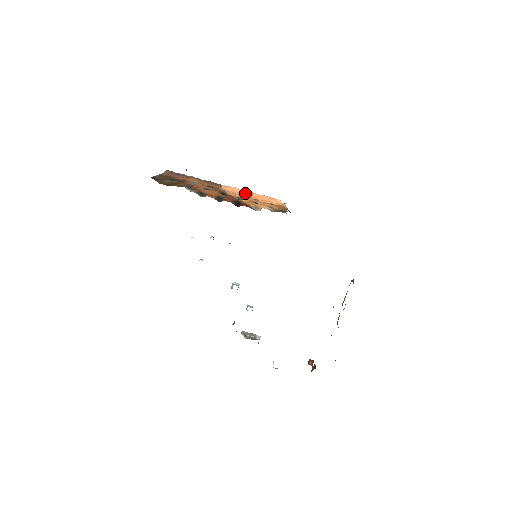
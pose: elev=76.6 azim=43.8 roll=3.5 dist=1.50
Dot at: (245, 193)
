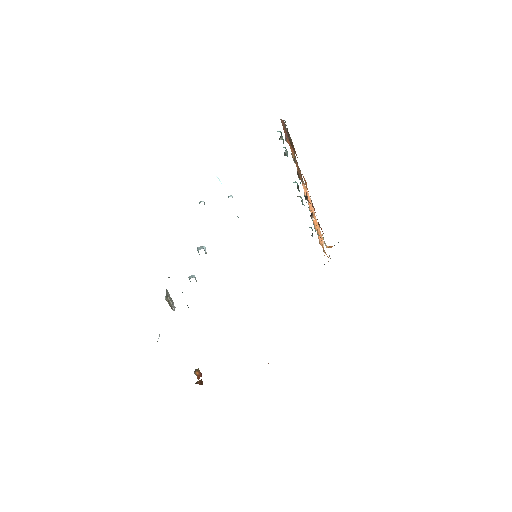
Dot at: (311, 209)
